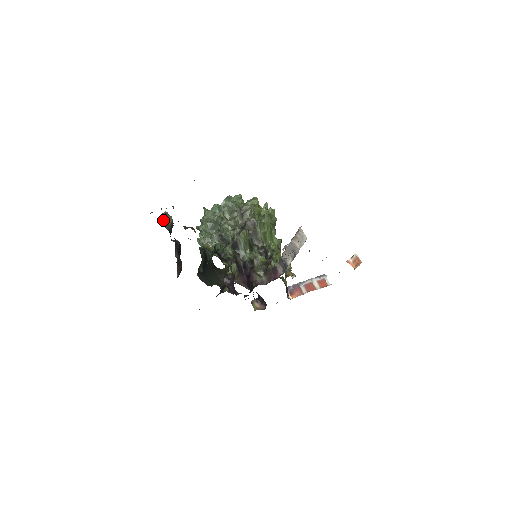
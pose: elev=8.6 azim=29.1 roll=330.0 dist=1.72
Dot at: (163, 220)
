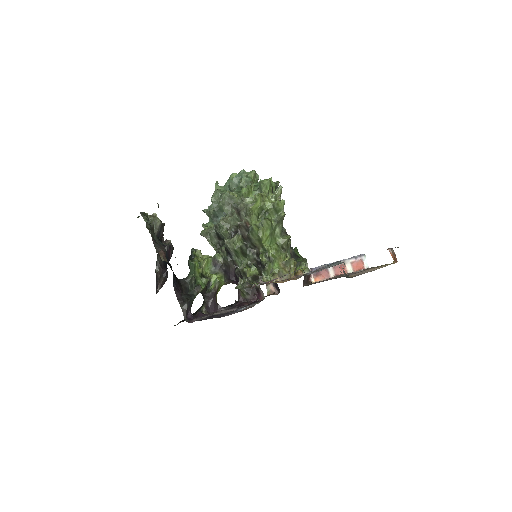
Dot at: occluded
